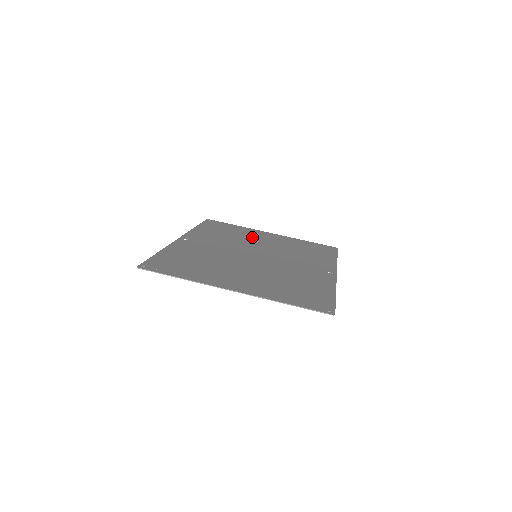
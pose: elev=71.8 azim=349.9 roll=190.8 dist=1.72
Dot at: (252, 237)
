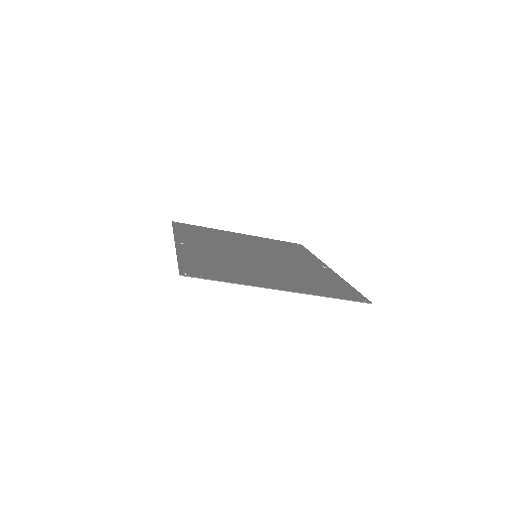
Dot at: (231, 238)
